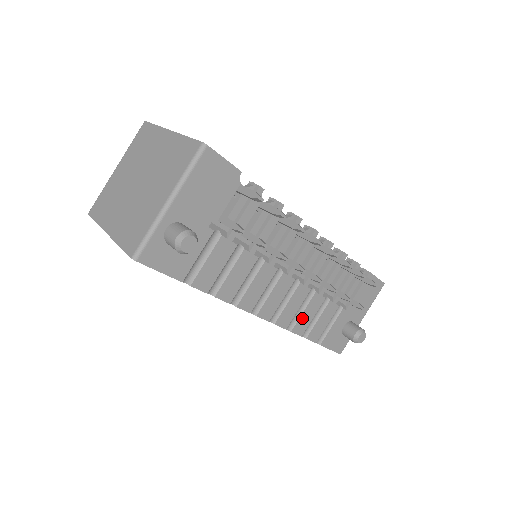
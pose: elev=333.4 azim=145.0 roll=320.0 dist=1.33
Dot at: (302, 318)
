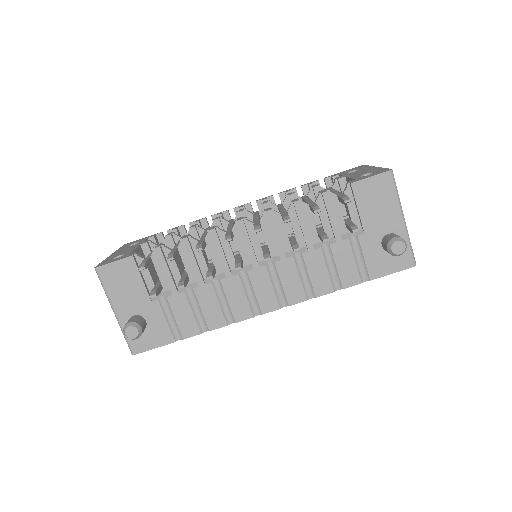
Dot at: (314, 280)
